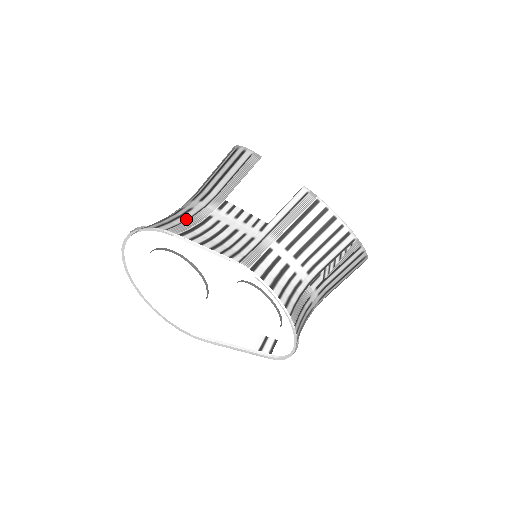
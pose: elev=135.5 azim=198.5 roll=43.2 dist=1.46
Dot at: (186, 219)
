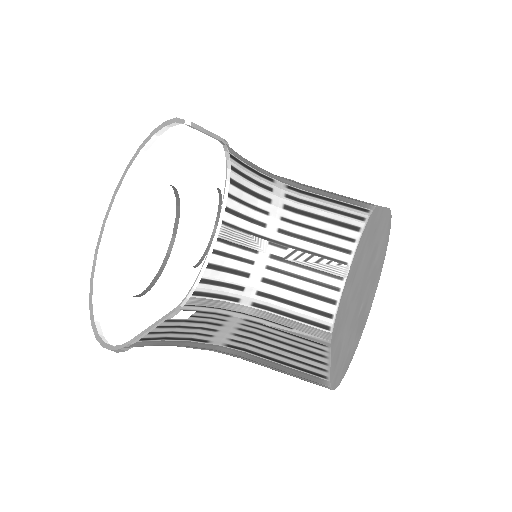
Dot at: occluded
